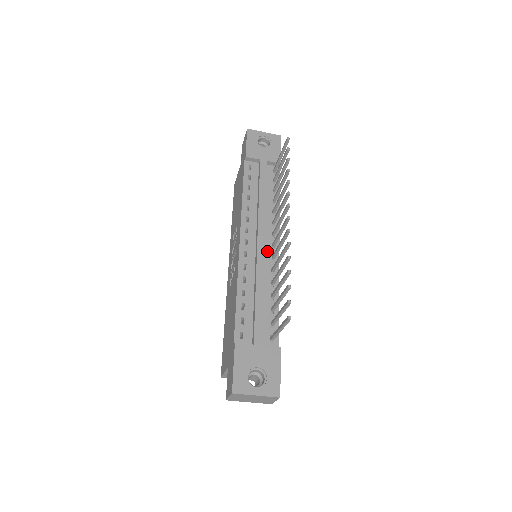
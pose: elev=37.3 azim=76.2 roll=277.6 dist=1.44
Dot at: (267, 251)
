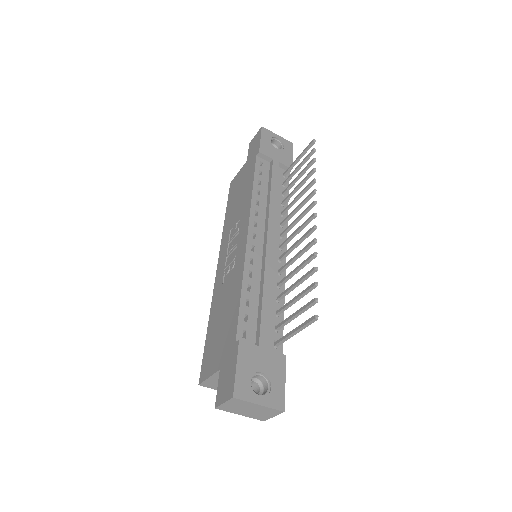
Dot at: (274, 251)
